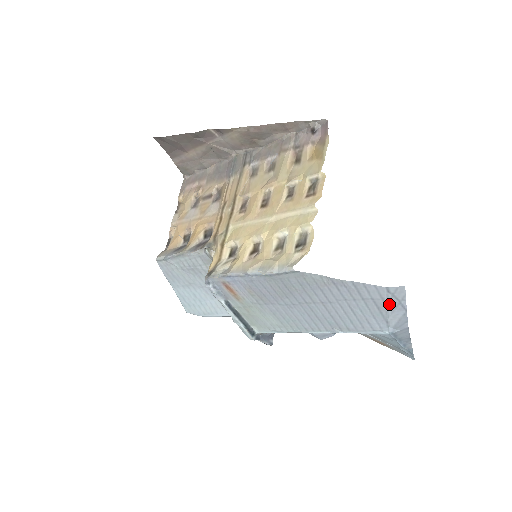
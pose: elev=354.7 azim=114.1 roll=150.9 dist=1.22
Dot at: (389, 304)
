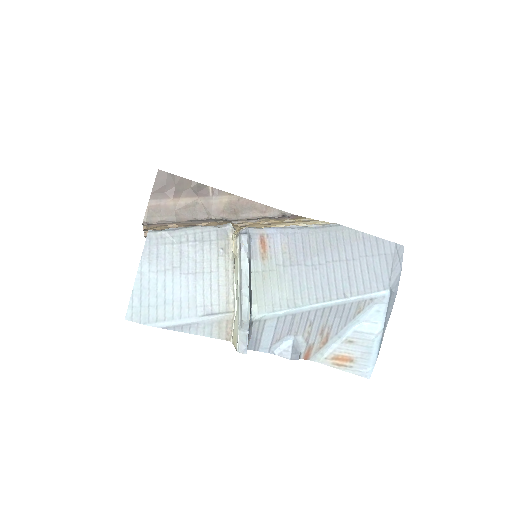
Dot at: (394, 260)
